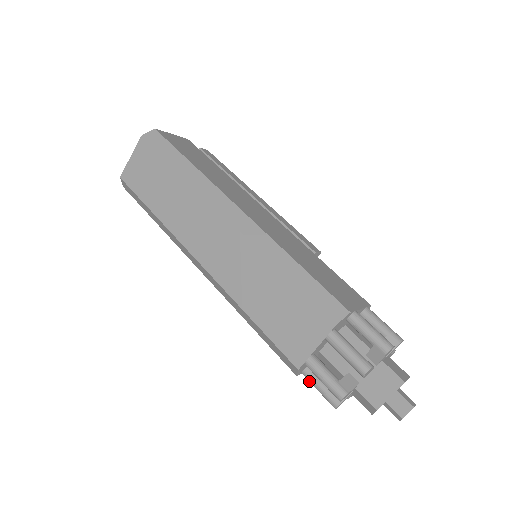
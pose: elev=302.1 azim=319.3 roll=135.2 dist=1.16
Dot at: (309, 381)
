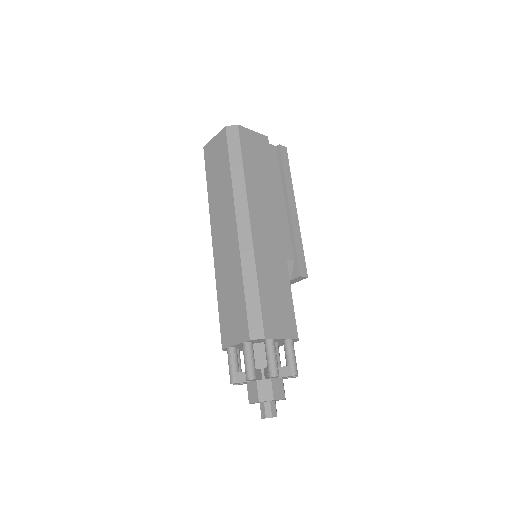
Dot at: occluded
